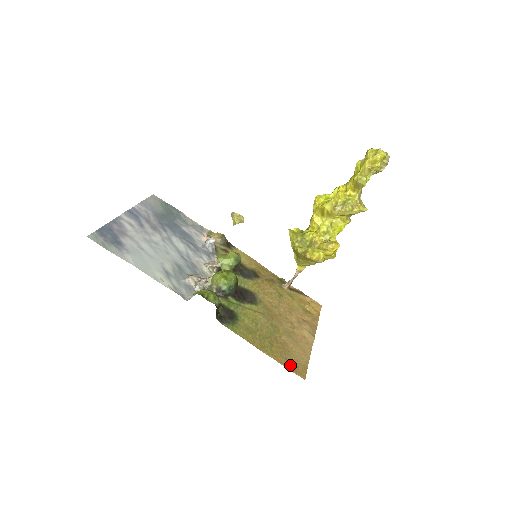
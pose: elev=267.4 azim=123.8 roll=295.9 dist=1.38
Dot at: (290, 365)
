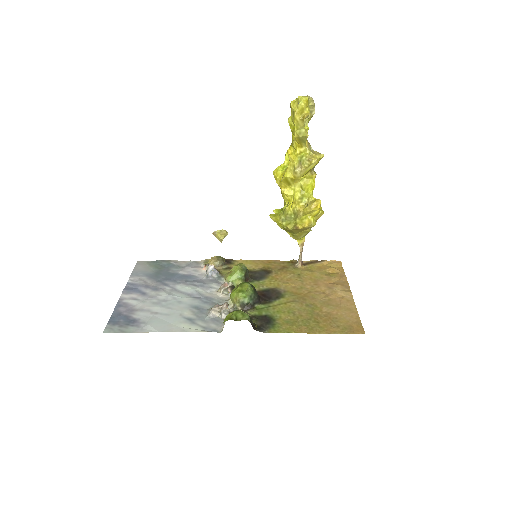
Dot at: (344, 329)
